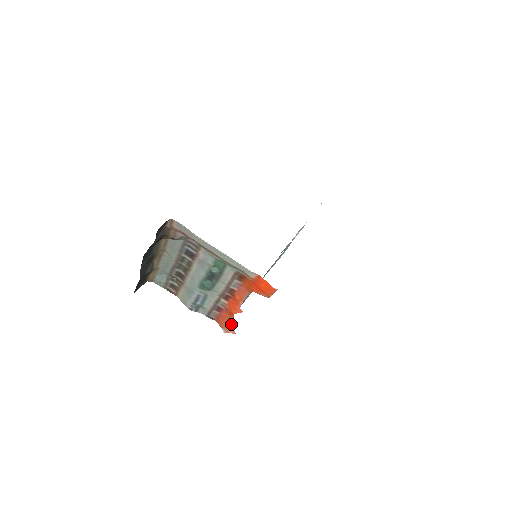
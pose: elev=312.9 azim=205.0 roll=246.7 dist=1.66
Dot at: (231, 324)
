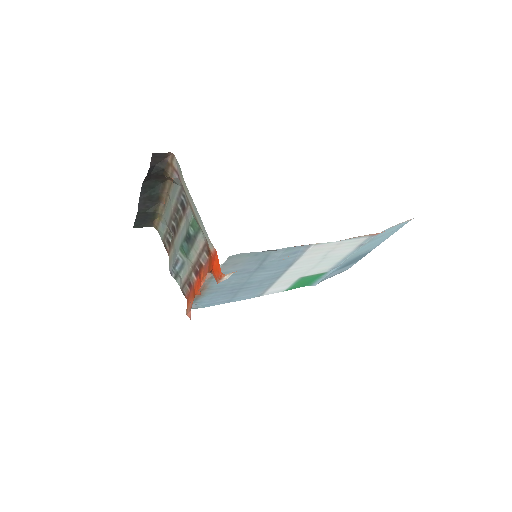
Dot at: (191, 306)
